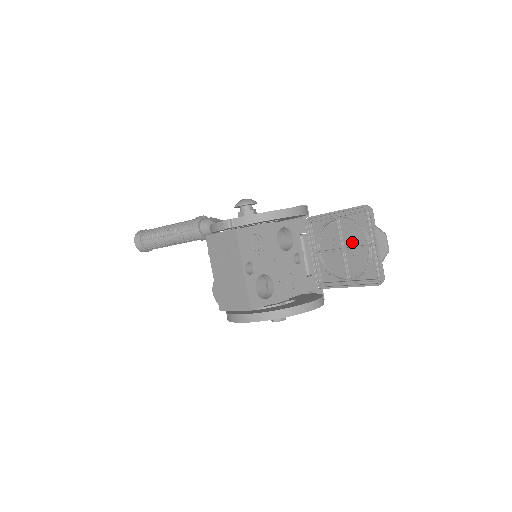
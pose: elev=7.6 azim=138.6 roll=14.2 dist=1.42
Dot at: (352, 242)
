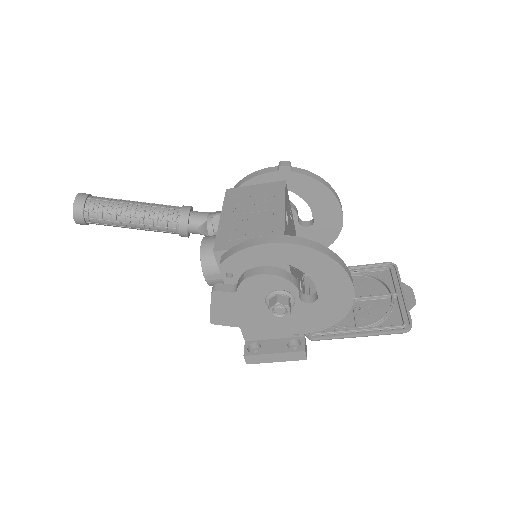
Dot at: (367, 294)
